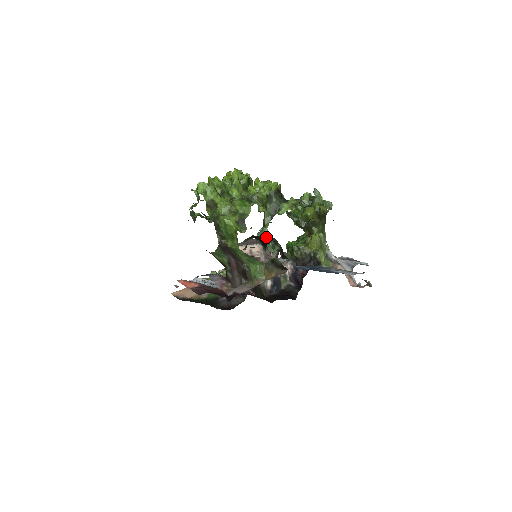
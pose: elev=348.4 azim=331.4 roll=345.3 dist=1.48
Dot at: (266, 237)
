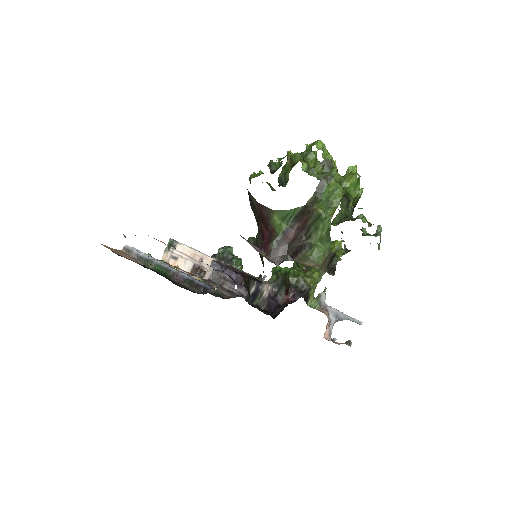
Dot at: occluded
